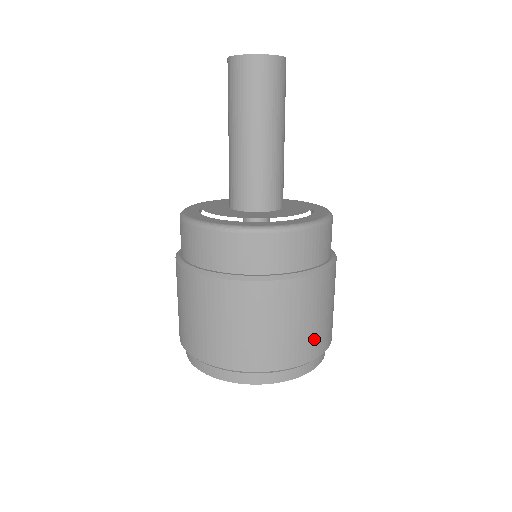
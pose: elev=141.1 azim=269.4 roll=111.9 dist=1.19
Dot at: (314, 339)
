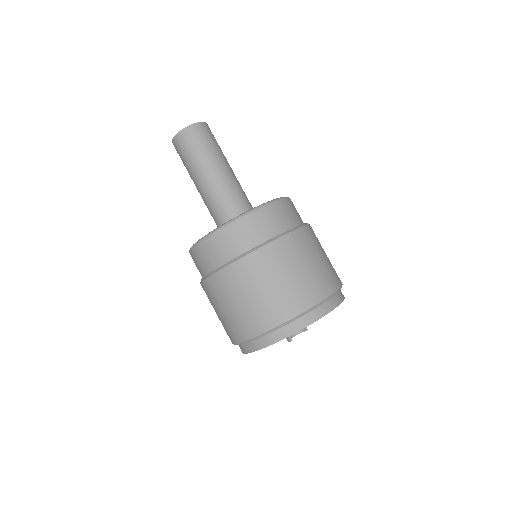
Dot at: (334, 269)
